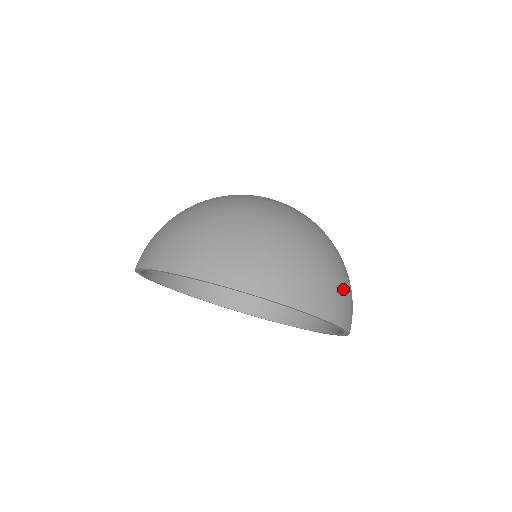
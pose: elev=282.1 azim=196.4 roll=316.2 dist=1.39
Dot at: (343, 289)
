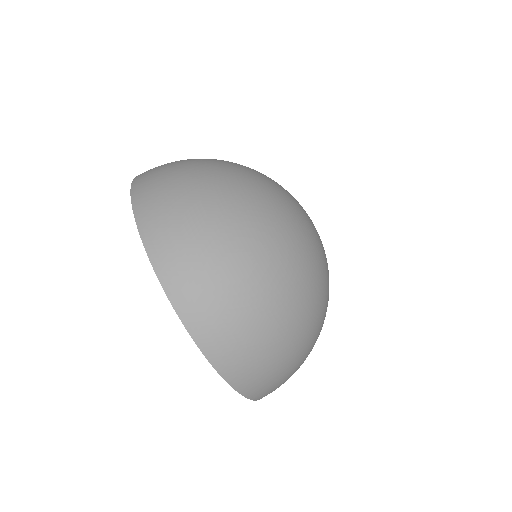
Dot at: occluded
